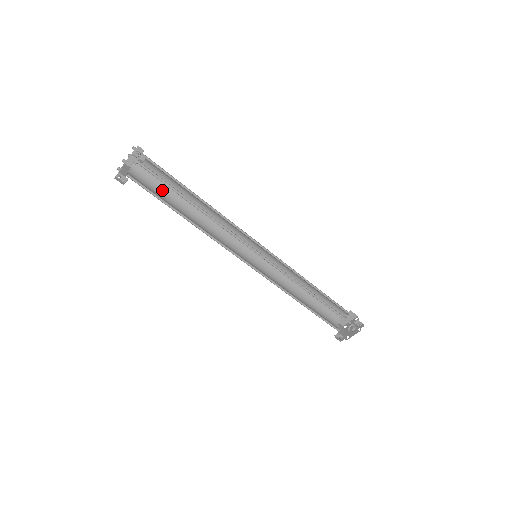
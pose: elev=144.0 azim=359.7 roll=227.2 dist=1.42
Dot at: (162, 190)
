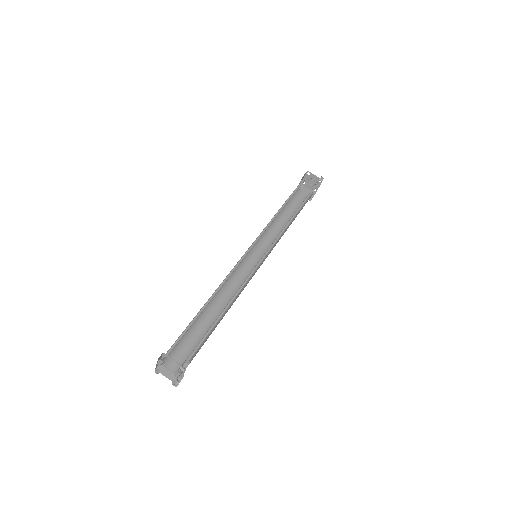
Dot at: (188, 335)
